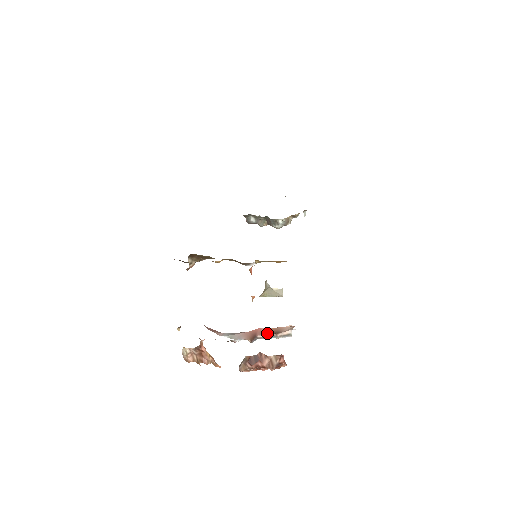
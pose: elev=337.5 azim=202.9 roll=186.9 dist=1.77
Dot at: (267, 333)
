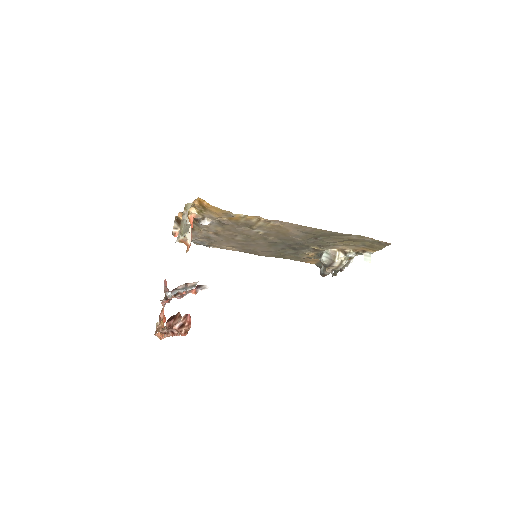
Dot at: (183, 284)
